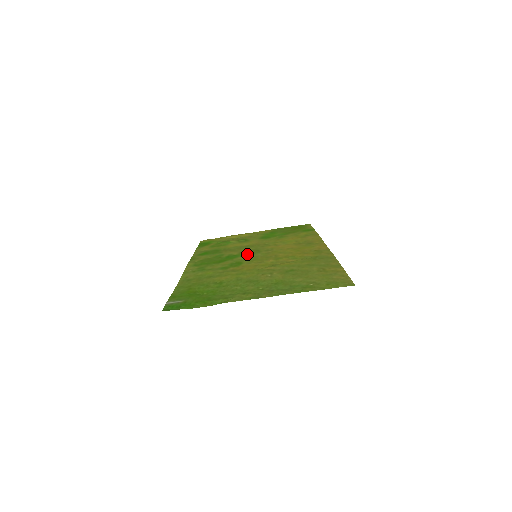
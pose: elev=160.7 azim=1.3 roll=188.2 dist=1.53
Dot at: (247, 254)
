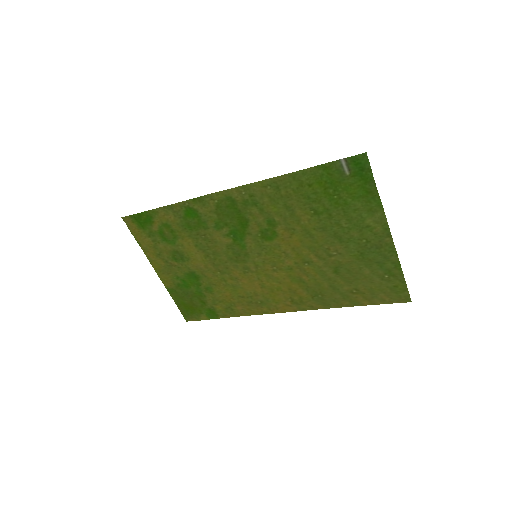
Dot at: (243, 249)
